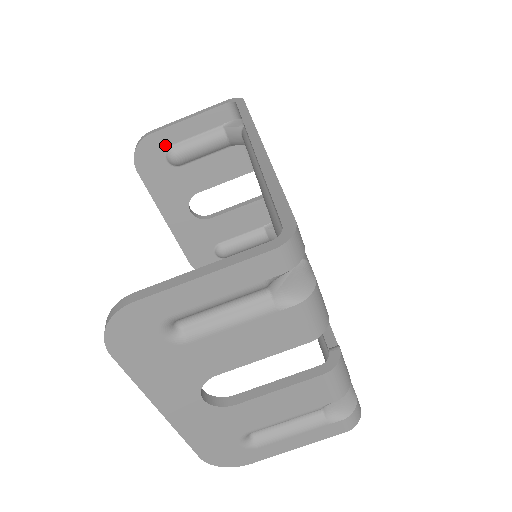
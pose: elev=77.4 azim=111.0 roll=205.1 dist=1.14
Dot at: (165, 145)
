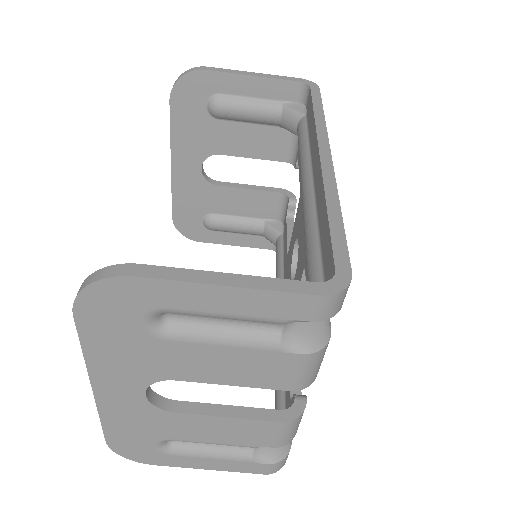
Dot at: (214, 89)
